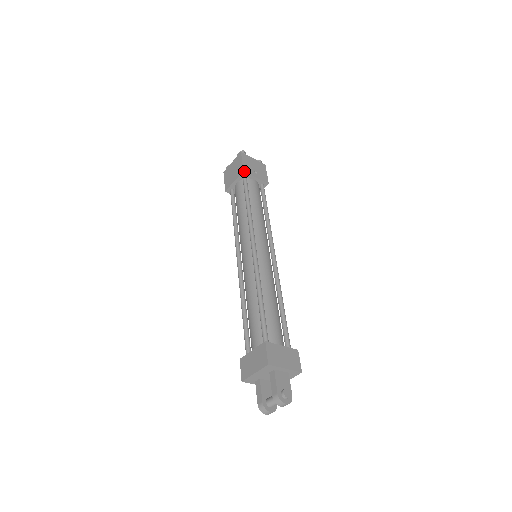
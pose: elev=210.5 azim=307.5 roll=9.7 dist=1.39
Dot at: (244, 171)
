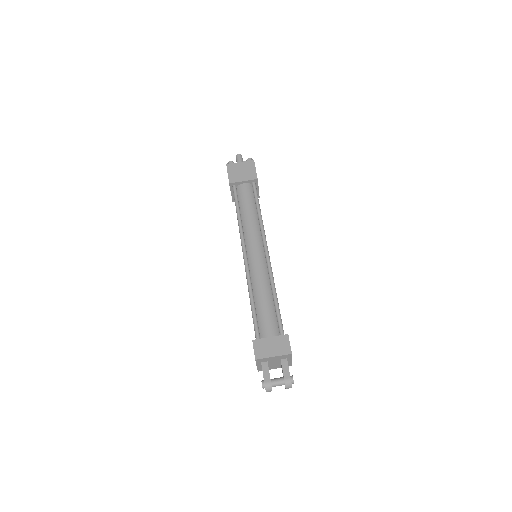
Dot at: occluded
